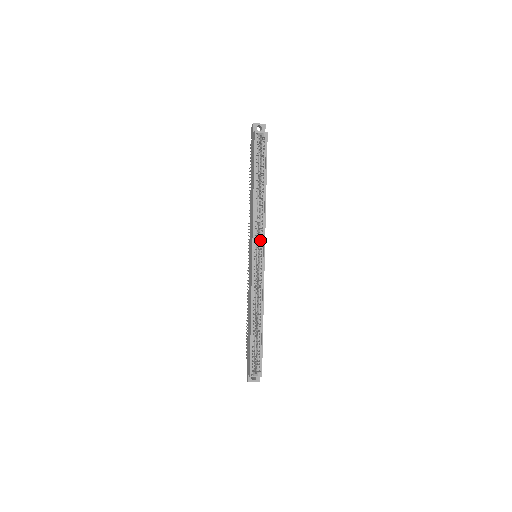
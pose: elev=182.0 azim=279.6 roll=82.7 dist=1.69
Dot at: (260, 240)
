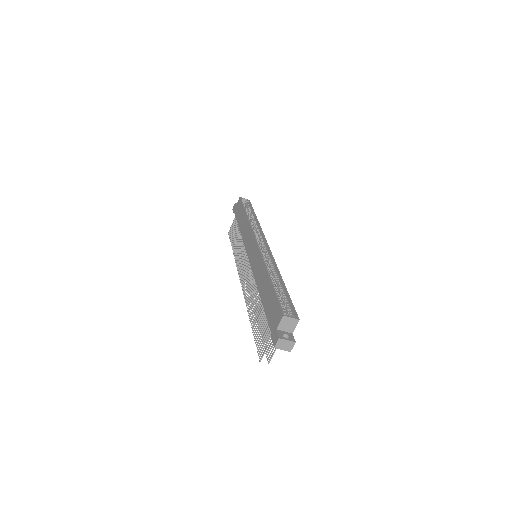
Dot at: (260, 237)
